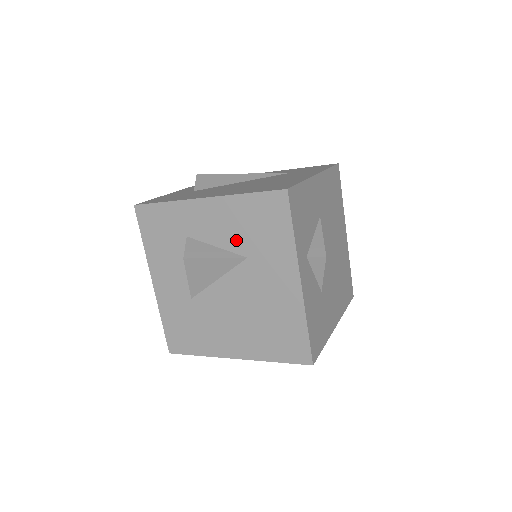
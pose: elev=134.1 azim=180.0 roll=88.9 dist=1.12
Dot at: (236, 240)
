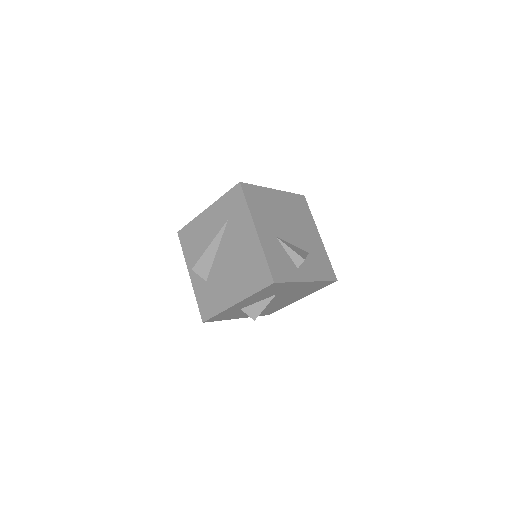
Dot at: (266, 297)
